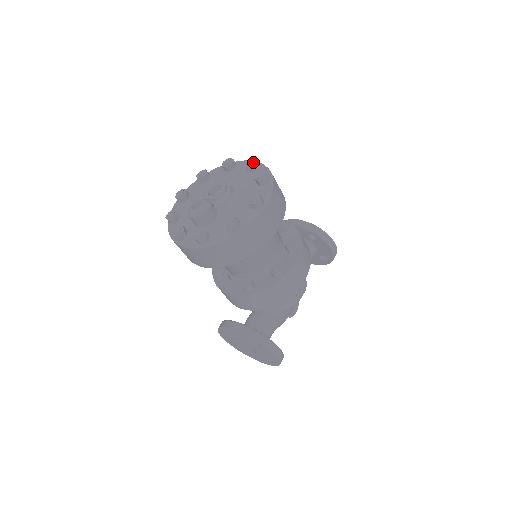
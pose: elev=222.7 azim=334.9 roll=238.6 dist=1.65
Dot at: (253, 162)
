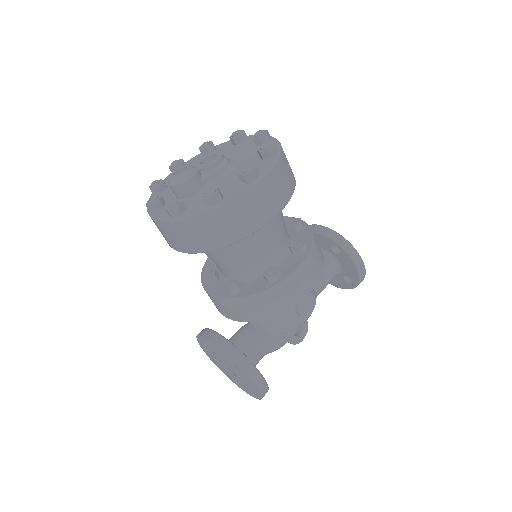
Dot at: (263, 133)
